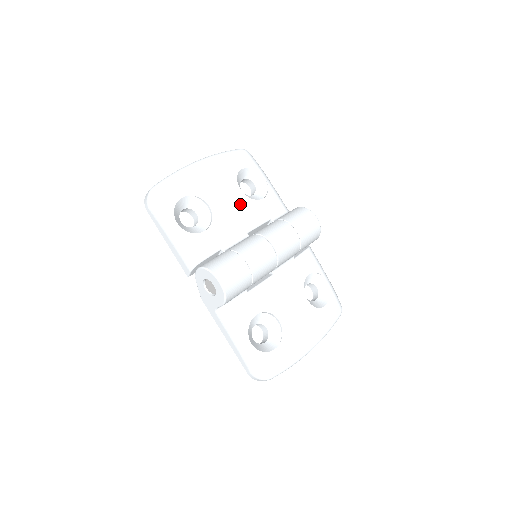
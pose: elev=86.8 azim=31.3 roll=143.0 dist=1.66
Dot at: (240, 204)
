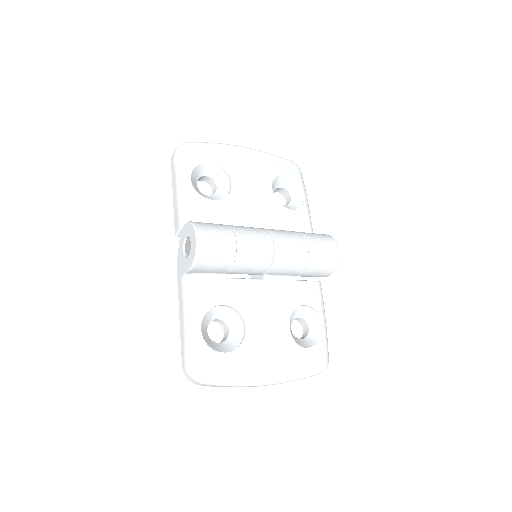
Dot at: (264, 200)
